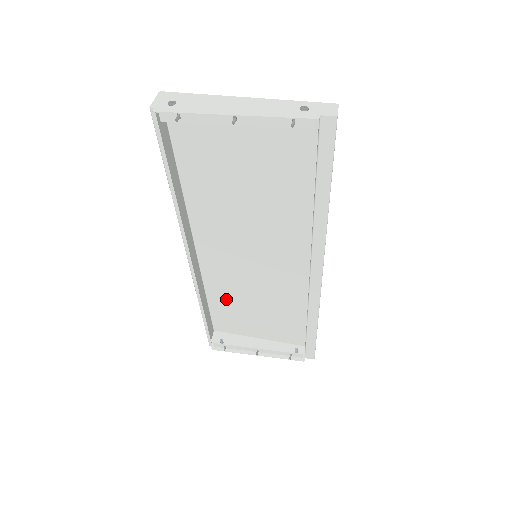
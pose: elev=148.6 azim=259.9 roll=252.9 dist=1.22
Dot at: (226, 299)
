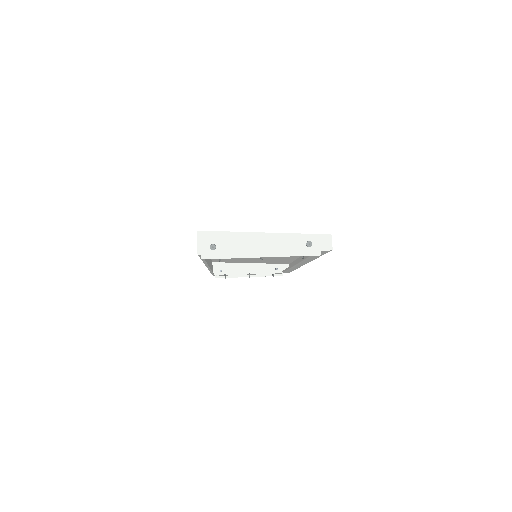
Dot at: occluded
